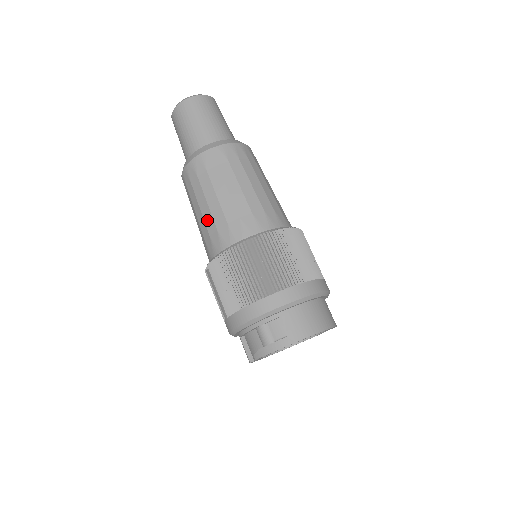
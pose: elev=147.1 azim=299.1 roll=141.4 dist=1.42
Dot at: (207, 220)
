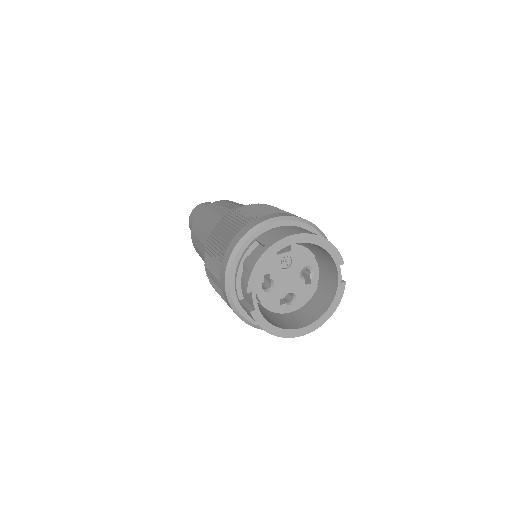
Dot at: (203, 240)
